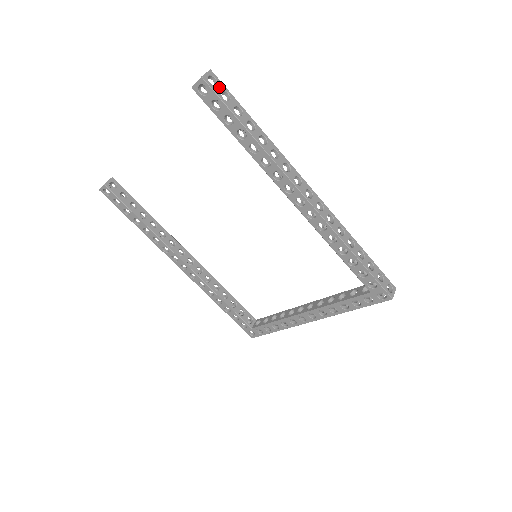
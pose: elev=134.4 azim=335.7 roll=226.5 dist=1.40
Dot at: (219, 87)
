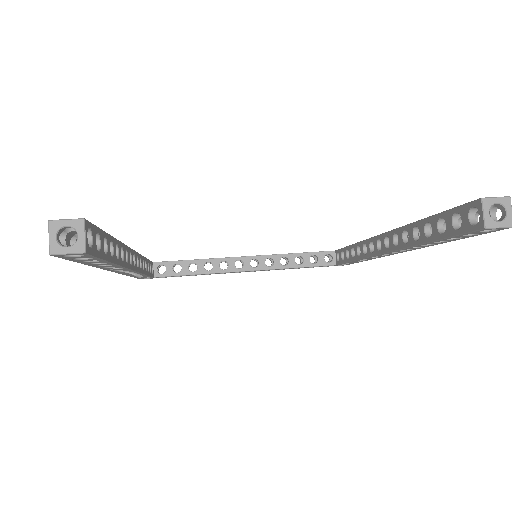
Dot at: (493, 215)
